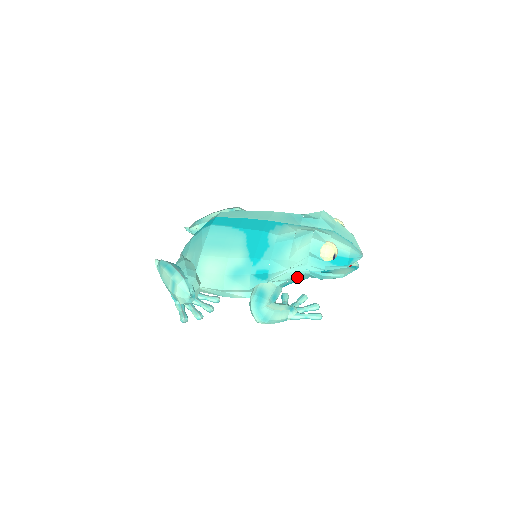
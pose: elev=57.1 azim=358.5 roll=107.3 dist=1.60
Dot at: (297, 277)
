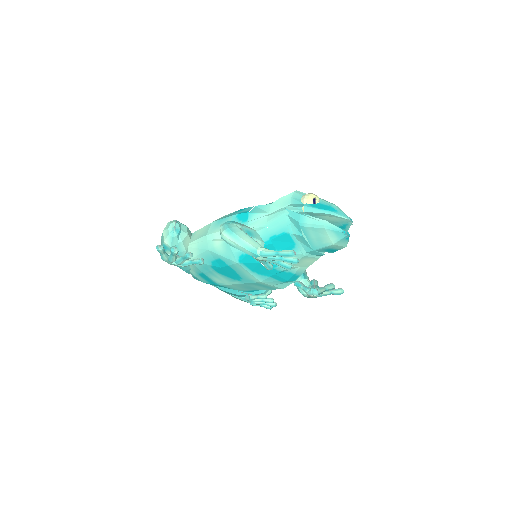
Dot at: (277, 223)
